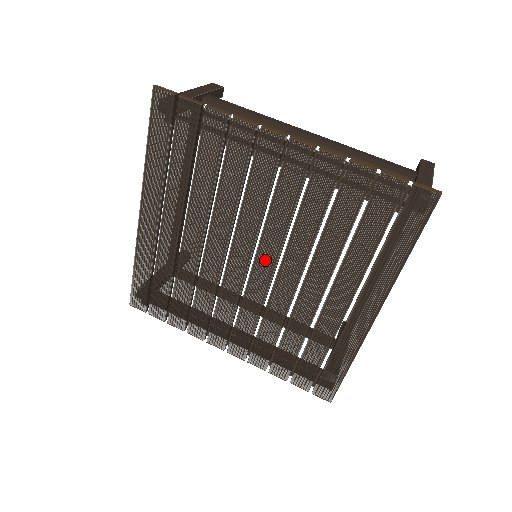
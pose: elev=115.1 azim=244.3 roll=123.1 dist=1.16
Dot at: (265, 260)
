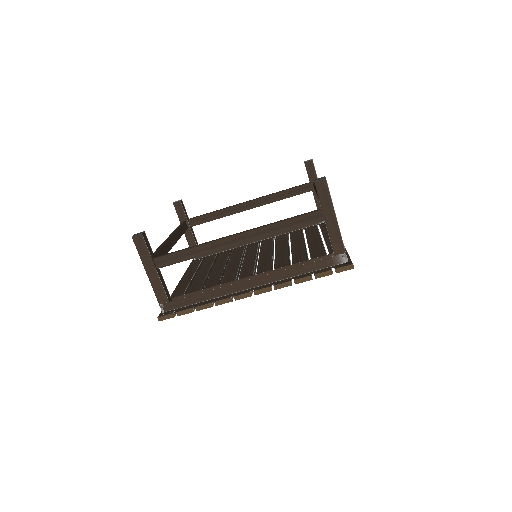
Dot at: occluded
